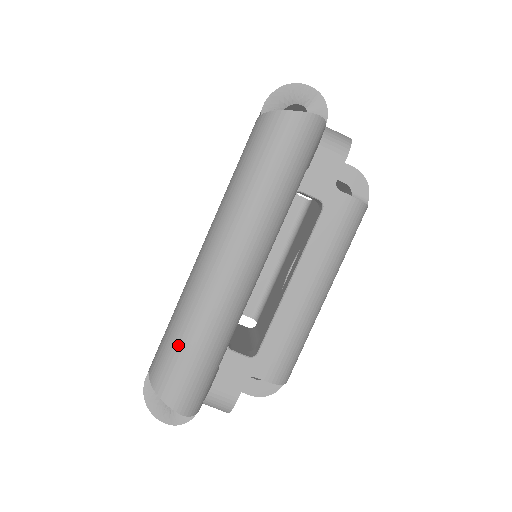
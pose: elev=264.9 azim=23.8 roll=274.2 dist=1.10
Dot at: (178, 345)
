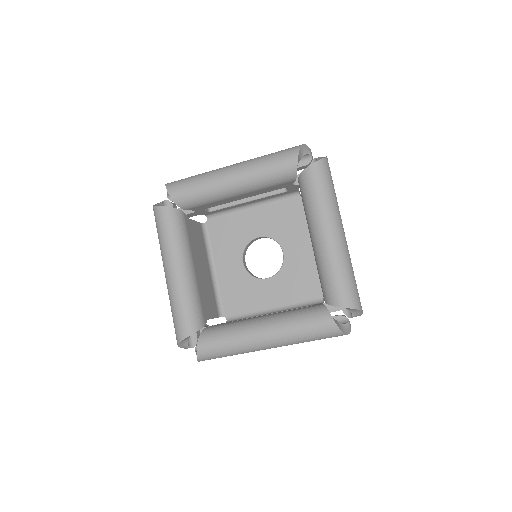
Dot at: (222, 356)
